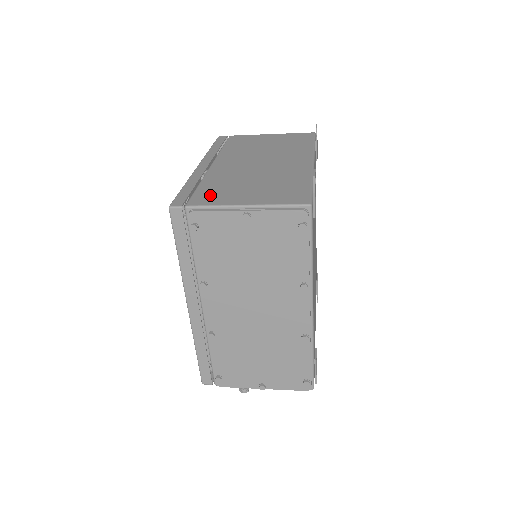
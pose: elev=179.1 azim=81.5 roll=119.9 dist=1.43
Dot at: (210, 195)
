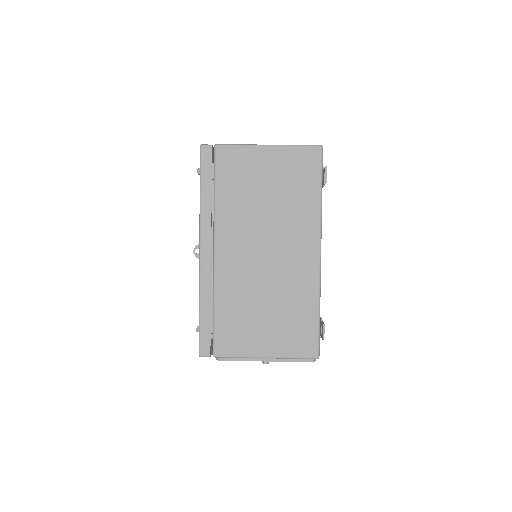
Dot at: (230, 336)
